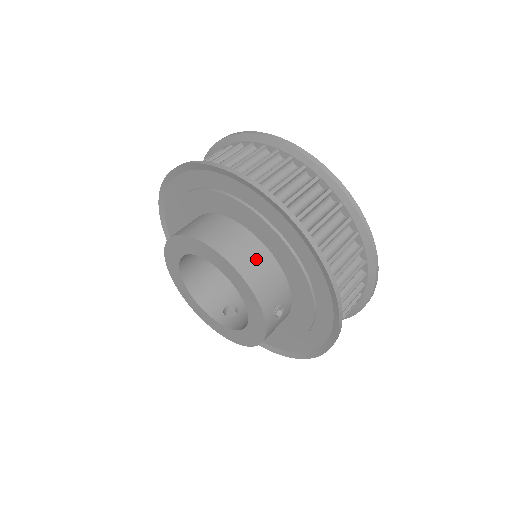
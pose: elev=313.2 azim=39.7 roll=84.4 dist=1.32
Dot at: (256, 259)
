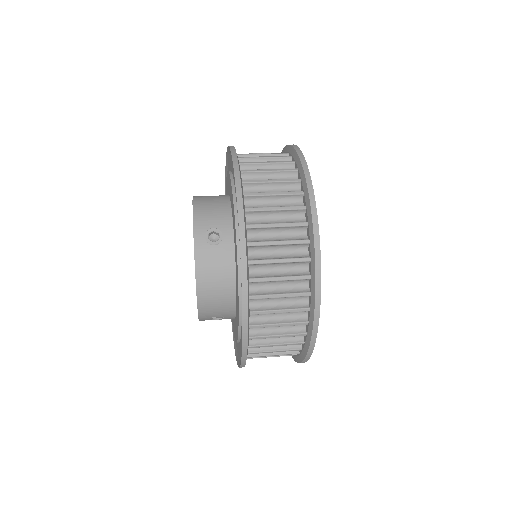
Dot at: (214, 197)
